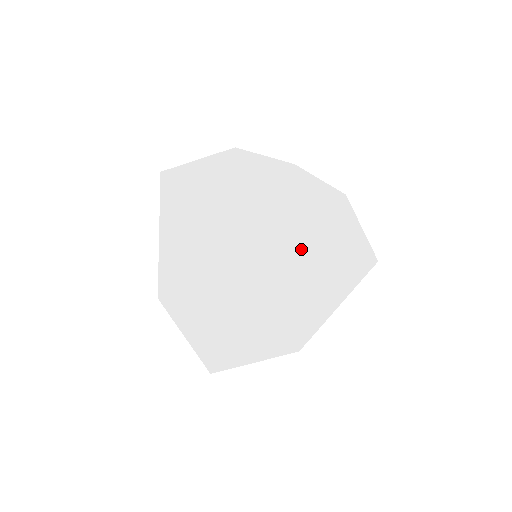
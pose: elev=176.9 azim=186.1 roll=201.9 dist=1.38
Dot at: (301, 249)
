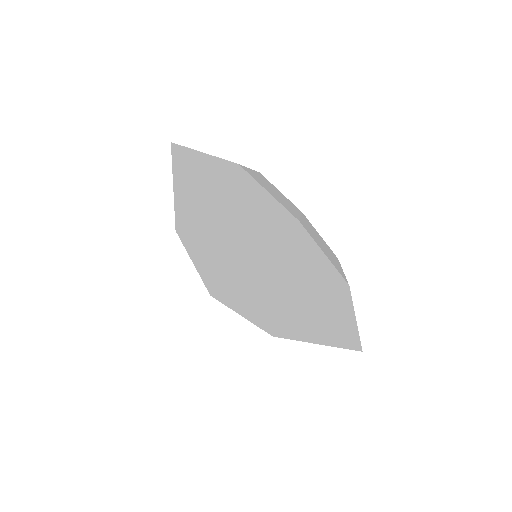
Dot at: (289, 287)
